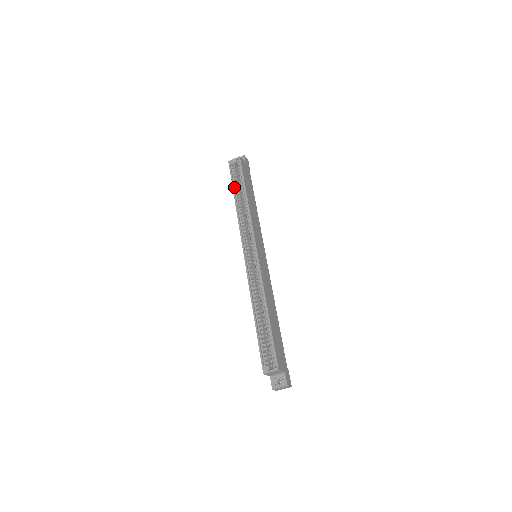
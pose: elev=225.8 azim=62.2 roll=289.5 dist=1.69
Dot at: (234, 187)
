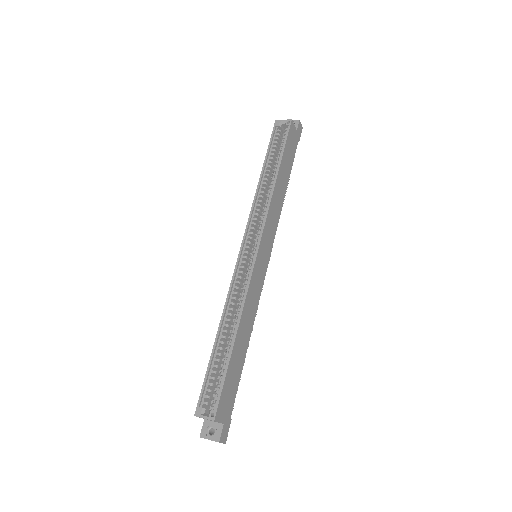
Dot at: (268, 156)
